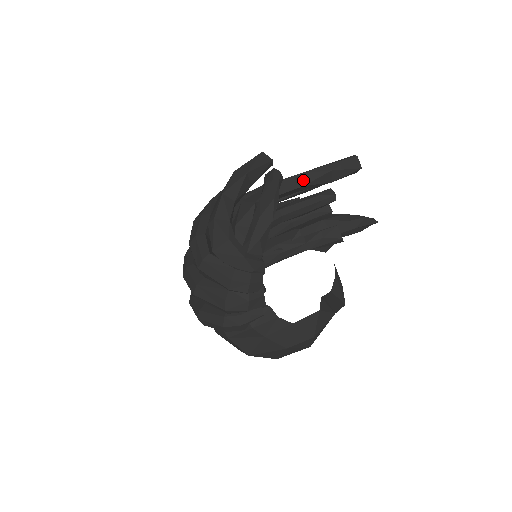
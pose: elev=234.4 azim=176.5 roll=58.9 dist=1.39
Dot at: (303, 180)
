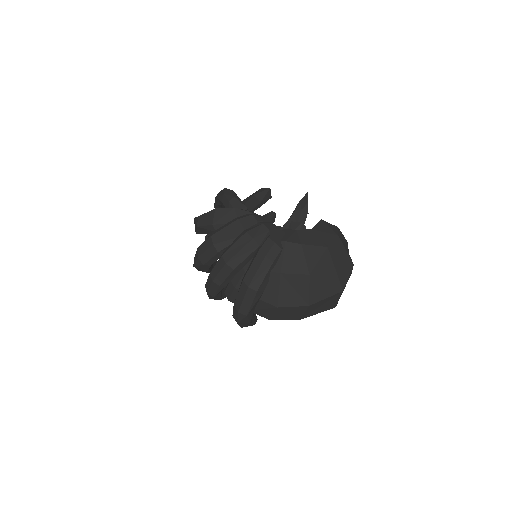
Dot at: occluded
